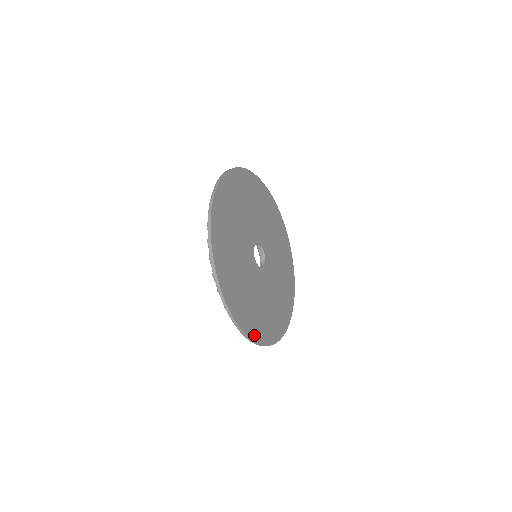
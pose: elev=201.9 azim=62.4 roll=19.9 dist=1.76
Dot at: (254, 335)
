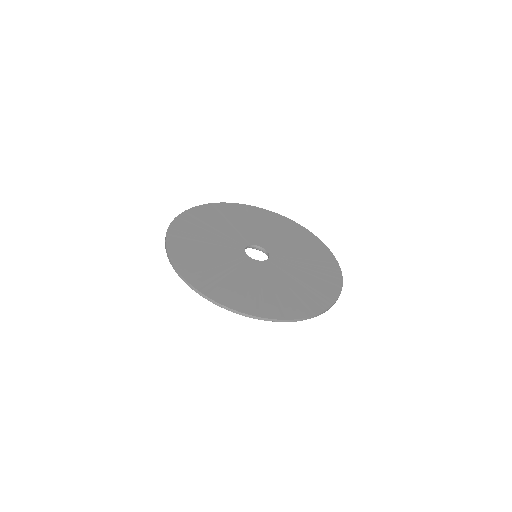
Dot at: (182, 268)
